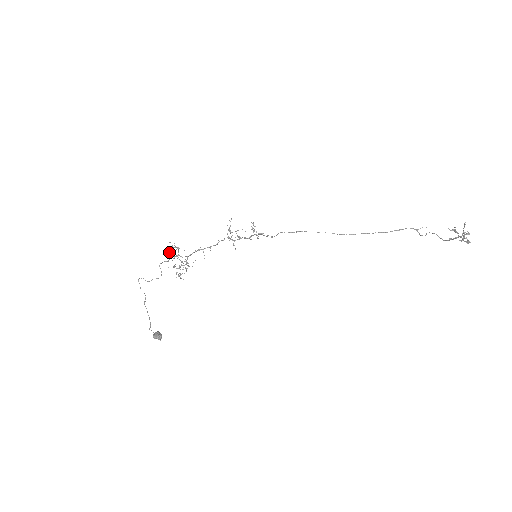
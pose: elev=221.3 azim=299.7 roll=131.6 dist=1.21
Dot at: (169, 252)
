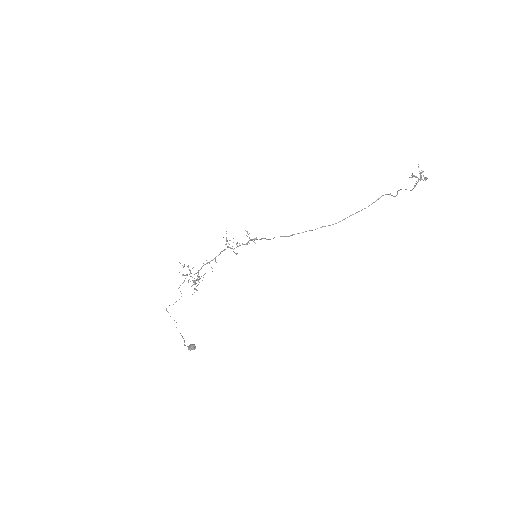
Dot at: occluded
